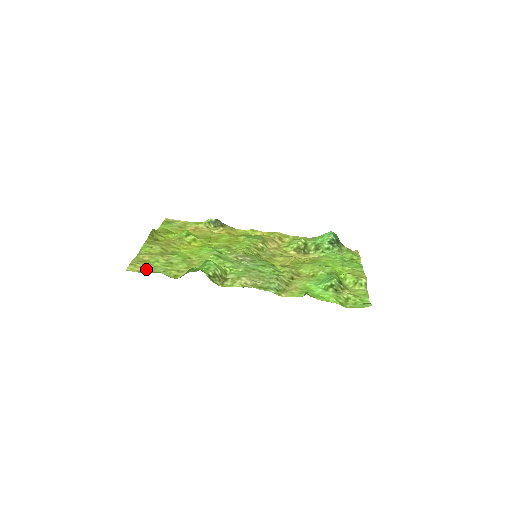
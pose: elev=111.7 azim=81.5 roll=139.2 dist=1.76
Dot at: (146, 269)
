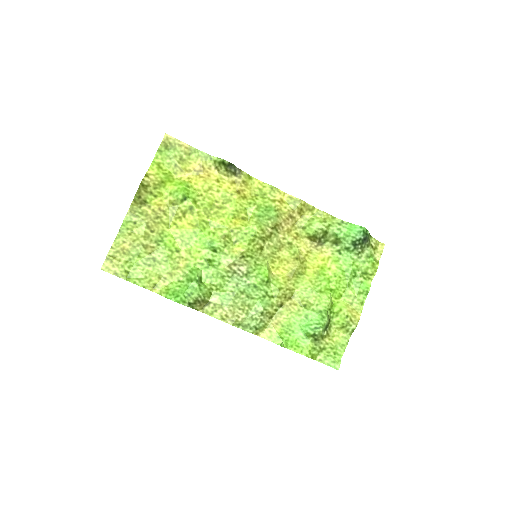
Dot at: (124, 271)
